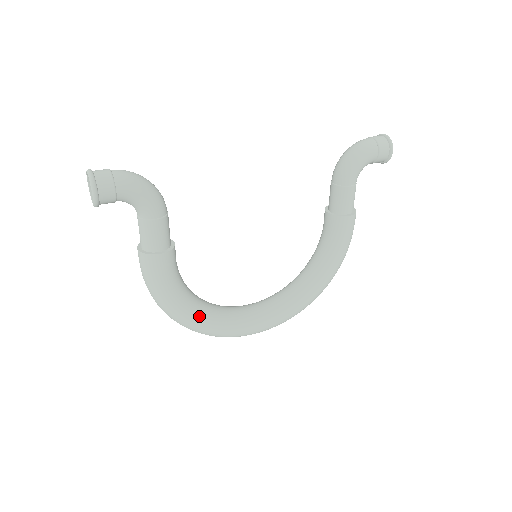
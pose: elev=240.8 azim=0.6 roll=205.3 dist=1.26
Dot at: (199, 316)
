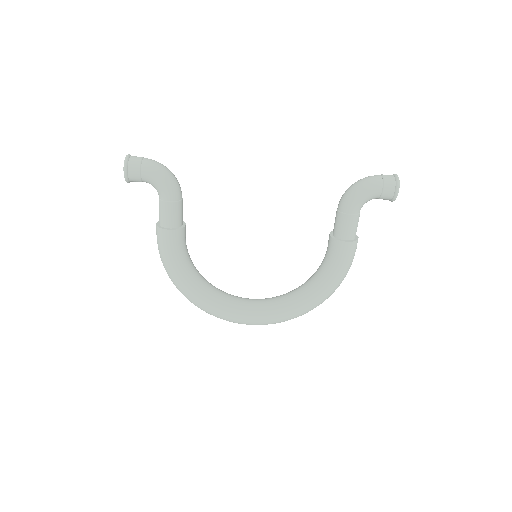
Dot at: (196, 291)
